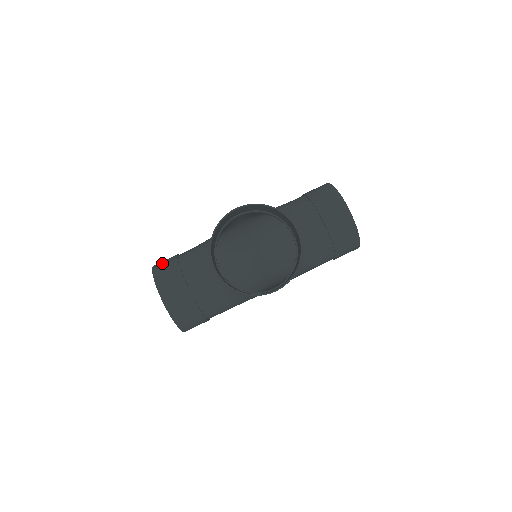
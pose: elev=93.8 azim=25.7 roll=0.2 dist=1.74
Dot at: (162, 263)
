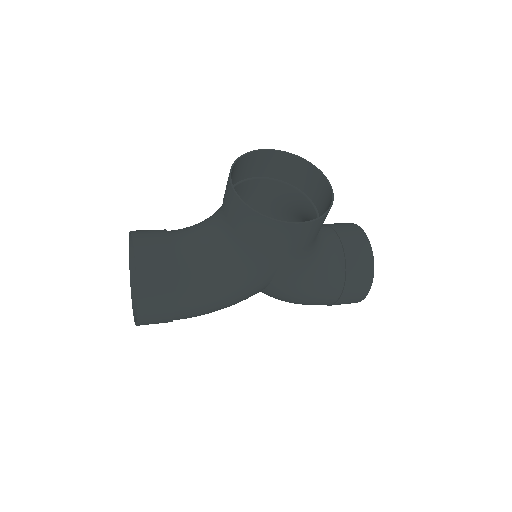
Dot at: occluded
